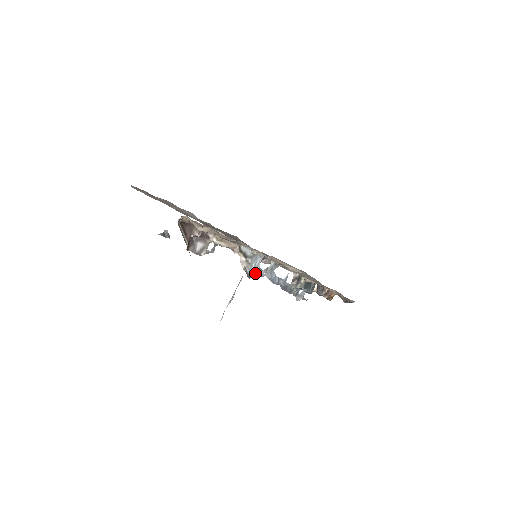
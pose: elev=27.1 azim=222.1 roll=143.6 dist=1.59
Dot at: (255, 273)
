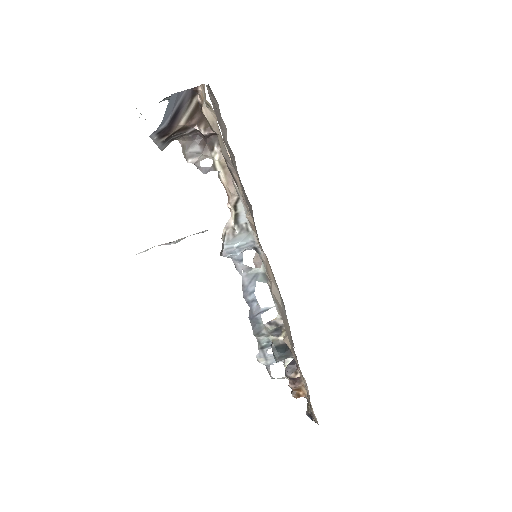
Dot at: (231, 253)
